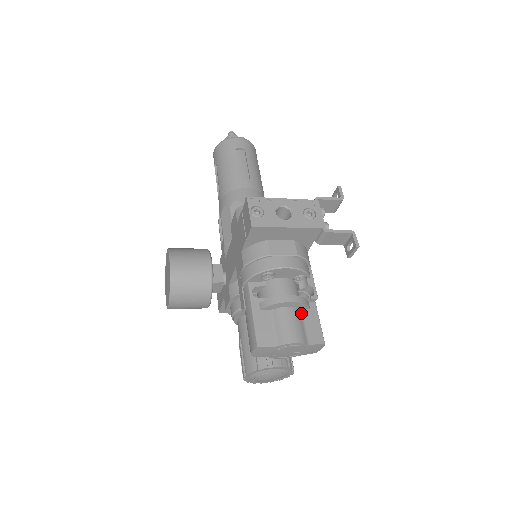
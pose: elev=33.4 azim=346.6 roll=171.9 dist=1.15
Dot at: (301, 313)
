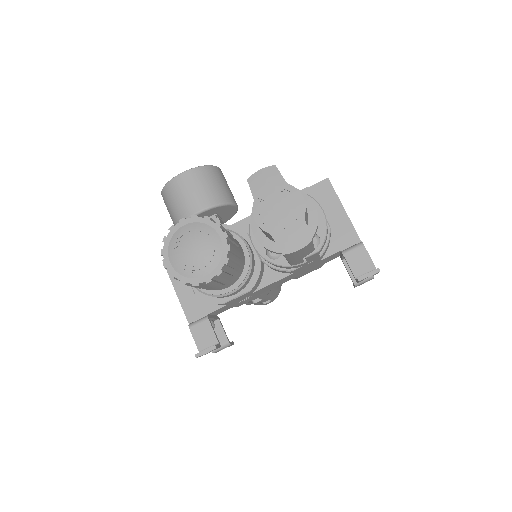
Dot at: occluded
